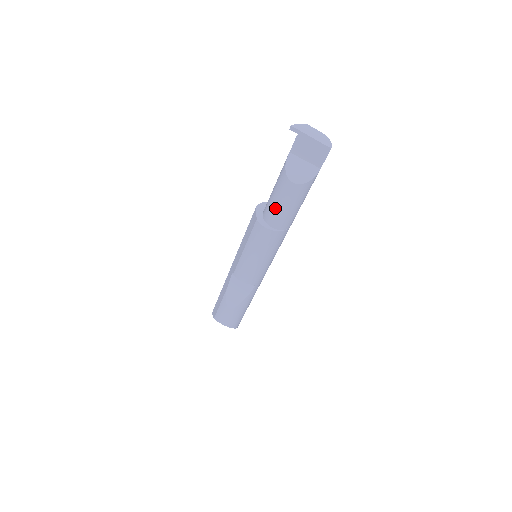
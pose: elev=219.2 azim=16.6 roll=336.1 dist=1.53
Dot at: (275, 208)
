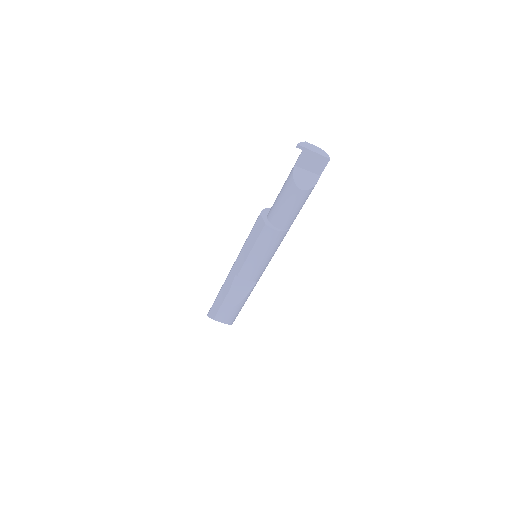
Dot at: (283, 212)
